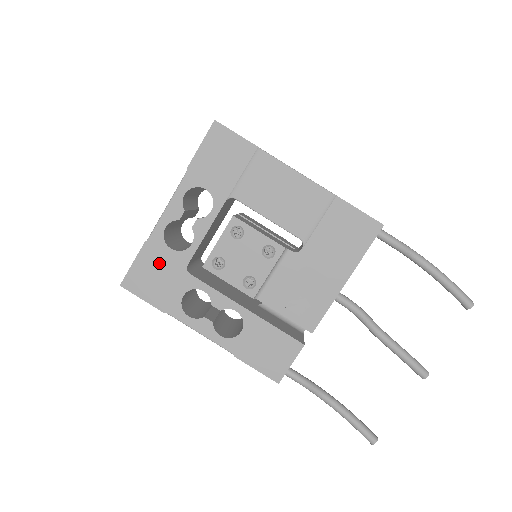
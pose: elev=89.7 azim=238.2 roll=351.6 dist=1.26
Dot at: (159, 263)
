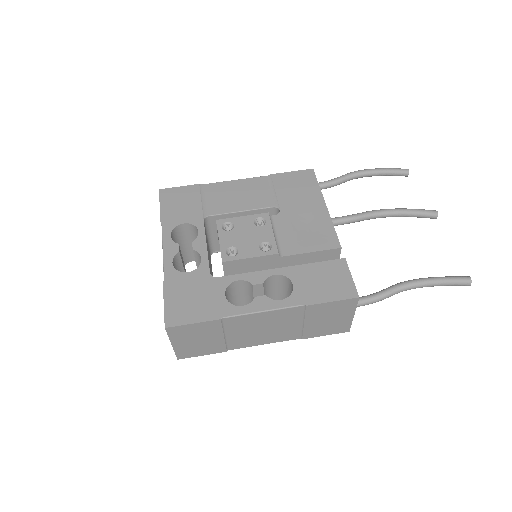
Dot at: (186, 288)
